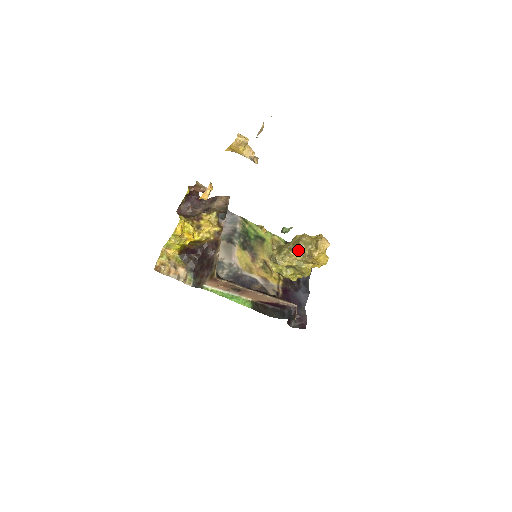
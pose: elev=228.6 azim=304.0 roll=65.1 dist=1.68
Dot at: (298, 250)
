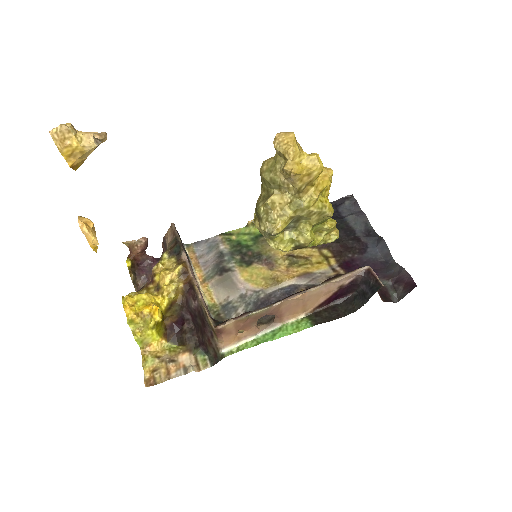
Dot at: (273, 189)
